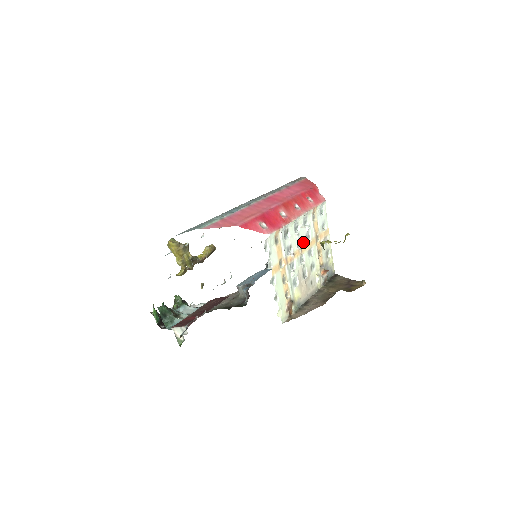
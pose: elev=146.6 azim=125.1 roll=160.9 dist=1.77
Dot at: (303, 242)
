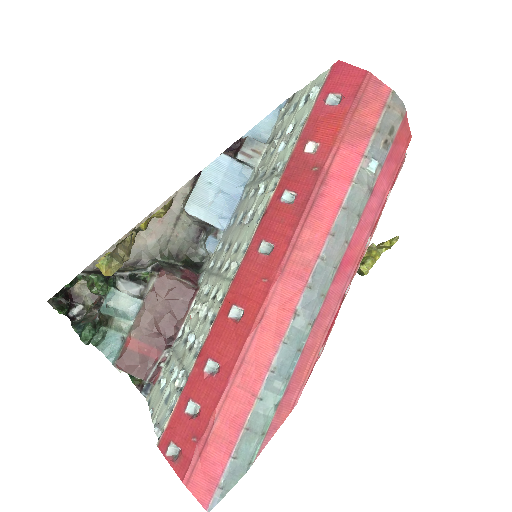
Dot at: occluded
